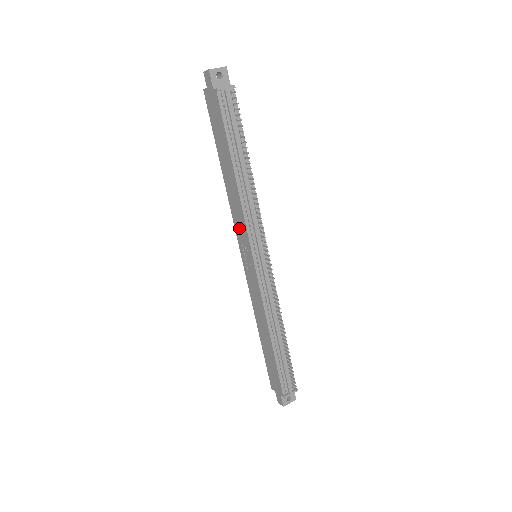
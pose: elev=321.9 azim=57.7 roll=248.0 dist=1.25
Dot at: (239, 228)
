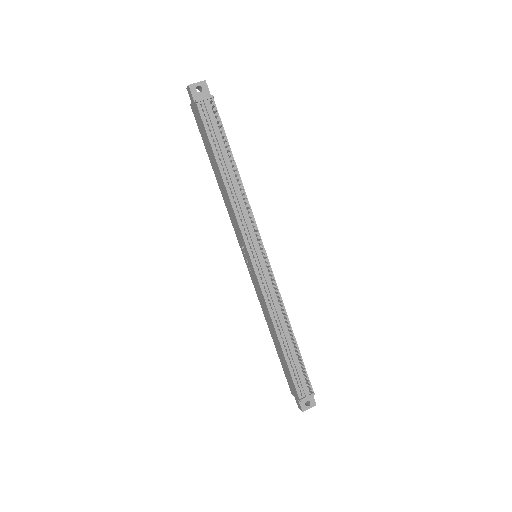
Dot at: (236, 230)
